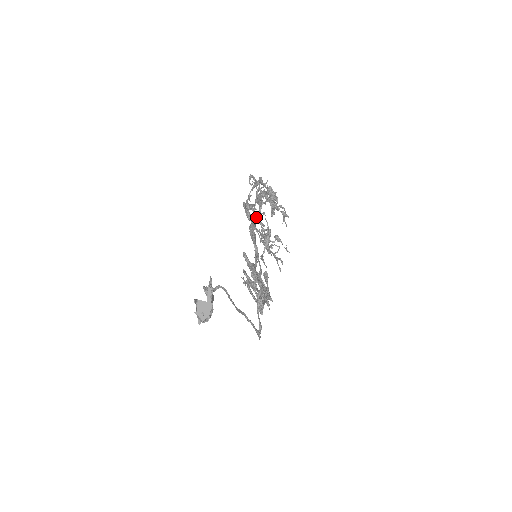
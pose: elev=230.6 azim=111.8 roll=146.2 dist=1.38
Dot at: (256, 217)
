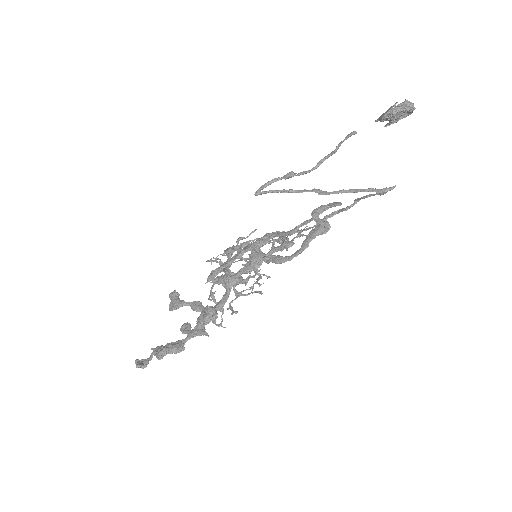
Dot at: occluded
